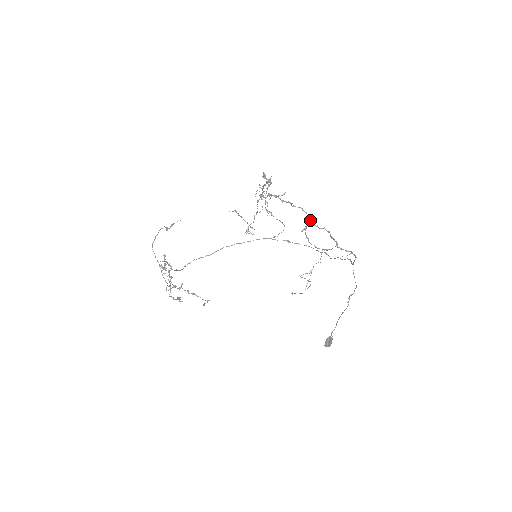
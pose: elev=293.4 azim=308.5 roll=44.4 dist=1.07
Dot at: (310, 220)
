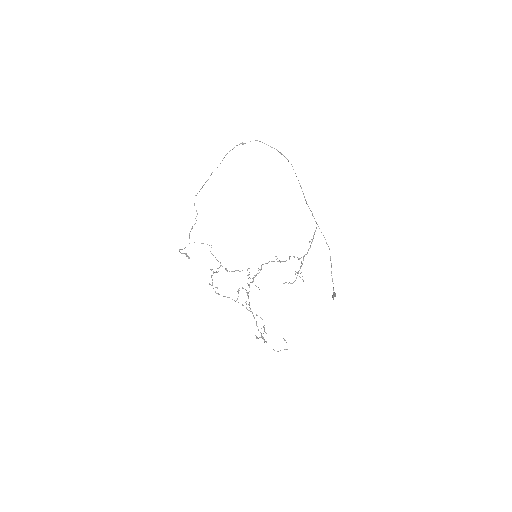
Dot at: occluded
